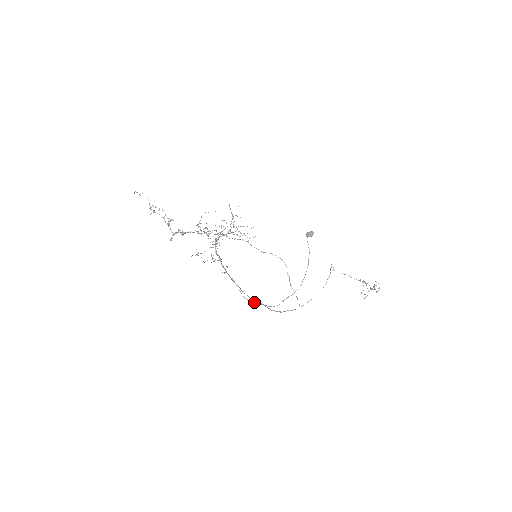
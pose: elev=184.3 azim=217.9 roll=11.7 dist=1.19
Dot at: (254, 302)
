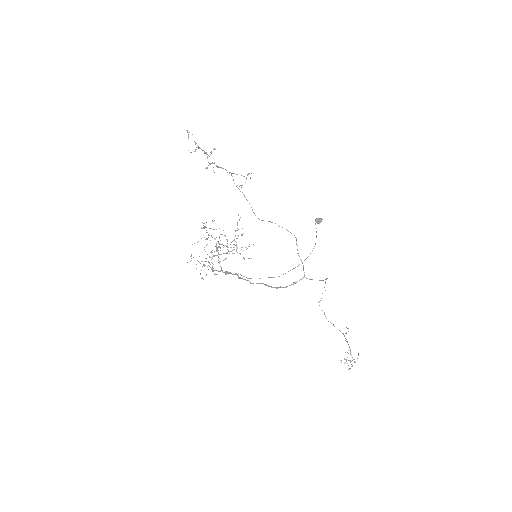
Dot at: occluded
